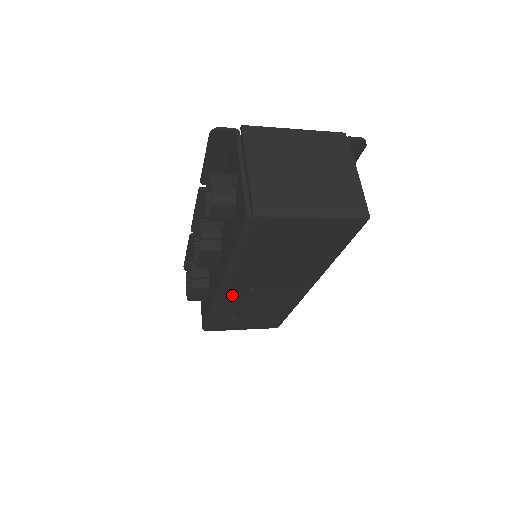
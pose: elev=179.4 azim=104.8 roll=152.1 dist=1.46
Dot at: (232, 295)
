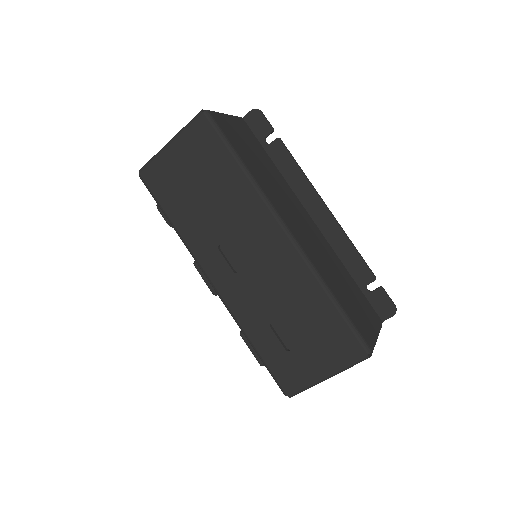
Dot at: (230, 291)
